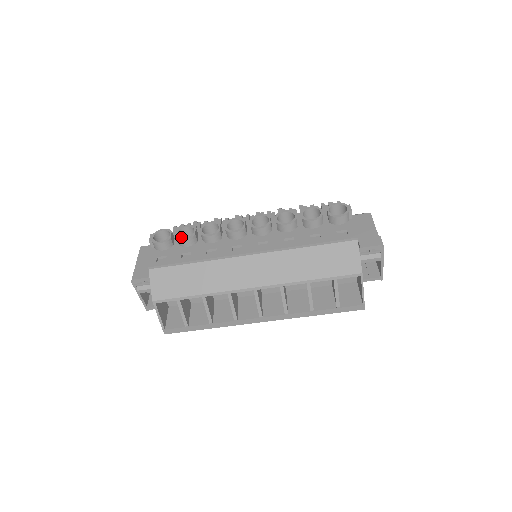
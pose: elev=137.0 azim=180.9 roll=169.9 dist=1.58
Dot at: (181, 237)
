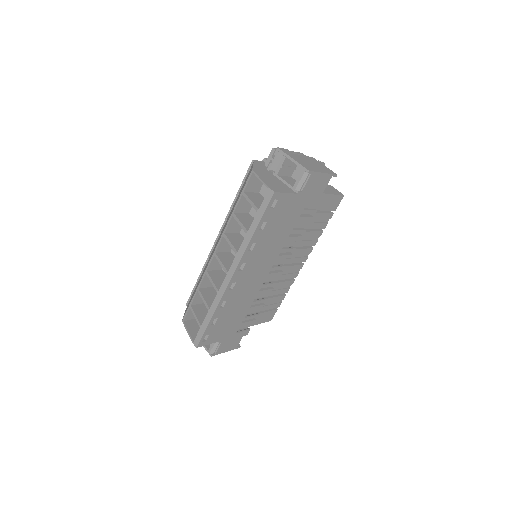
Dot at: occluded
